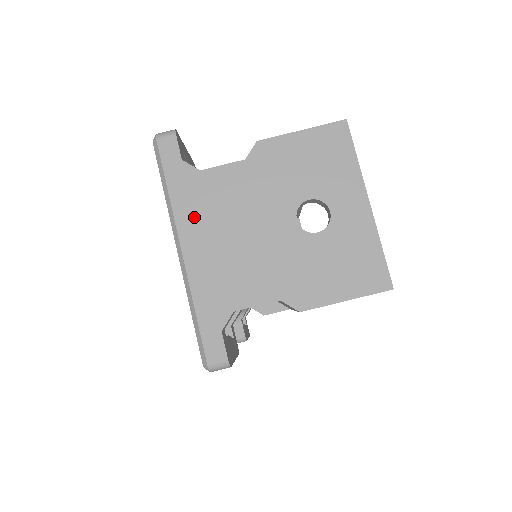
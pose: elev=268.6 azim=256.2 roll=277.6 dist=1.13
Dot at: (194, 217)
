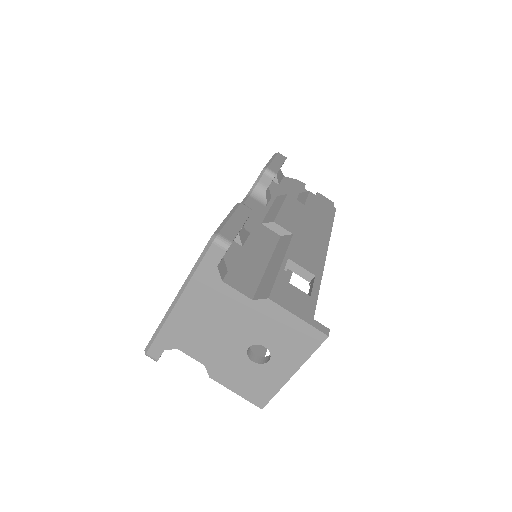
Dot at: (197, 297)
